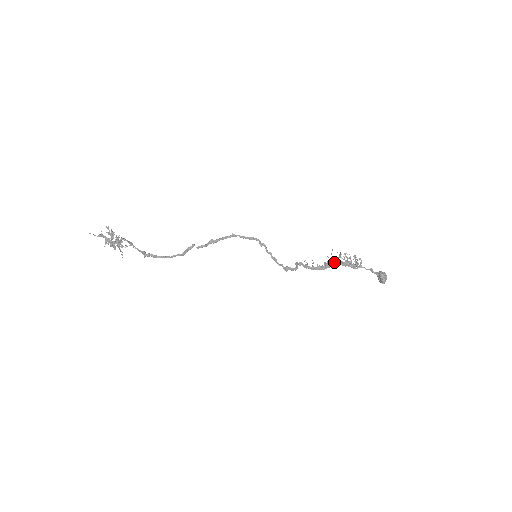
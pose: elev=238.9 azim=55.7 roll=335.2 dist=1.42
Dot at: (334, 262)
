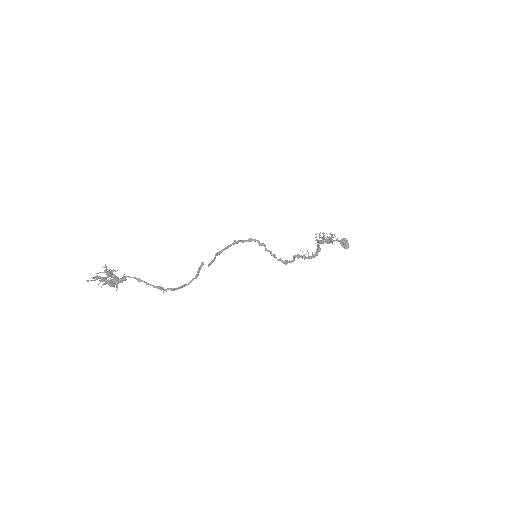
Dot at: (318, 244)
